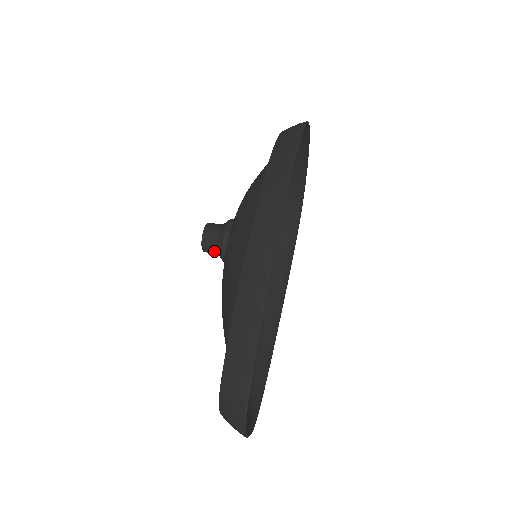
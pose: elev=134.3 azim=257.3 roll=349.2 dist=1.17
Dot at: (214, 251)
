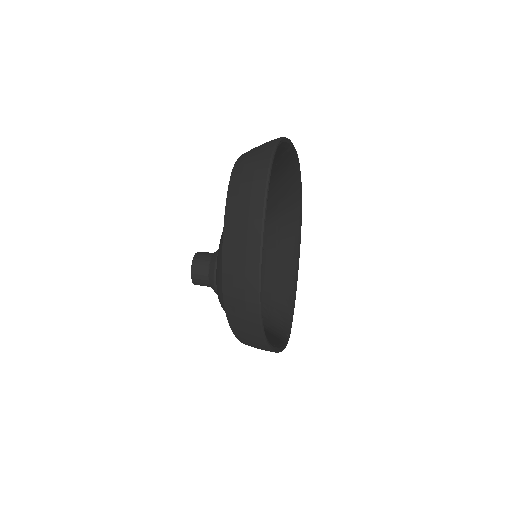
Dot at: (205, 267)
